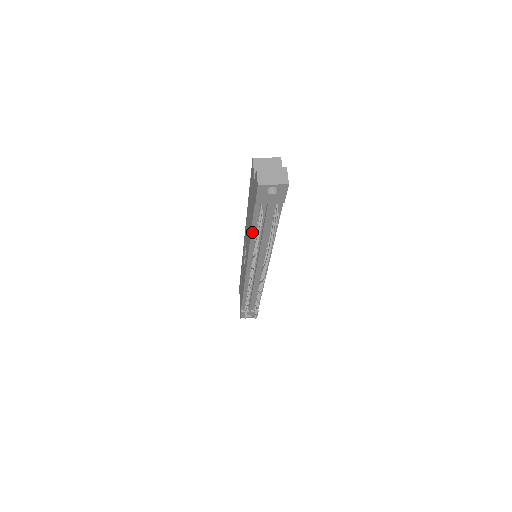
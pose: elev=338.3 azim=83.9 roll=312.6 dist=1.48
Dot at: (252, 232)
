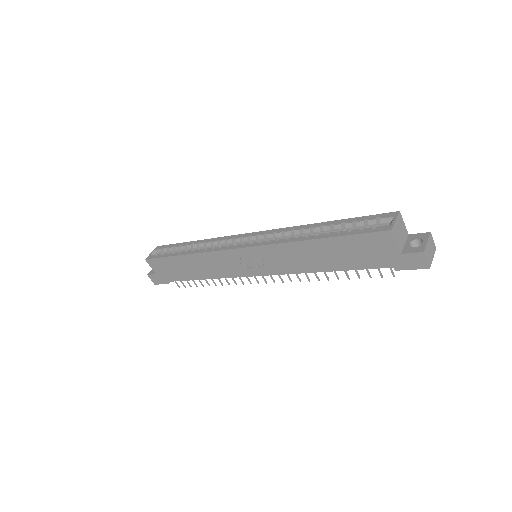
Dot at: (334, 270)
